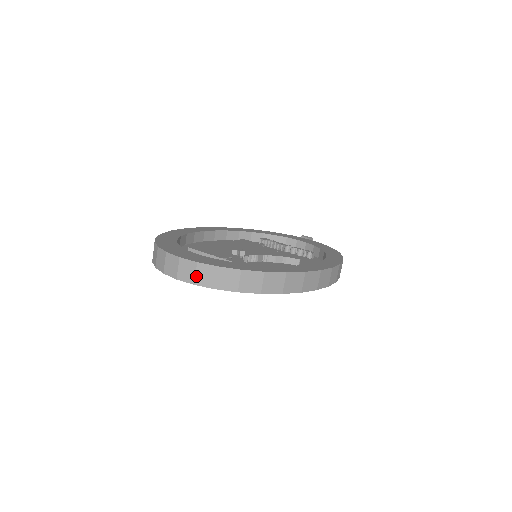
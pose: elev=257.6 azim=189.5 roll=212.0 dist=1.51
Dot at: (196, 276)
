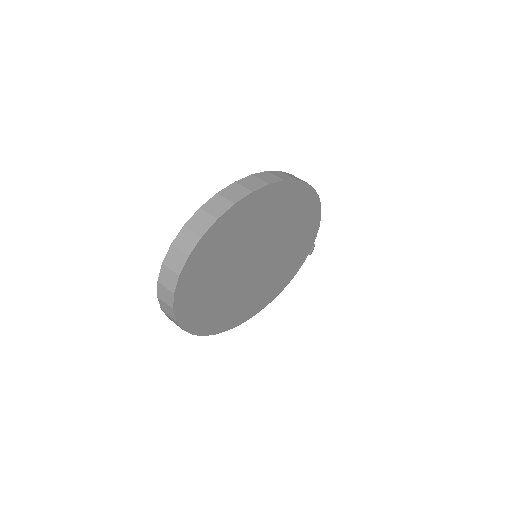
Dot at: (182, 251)
